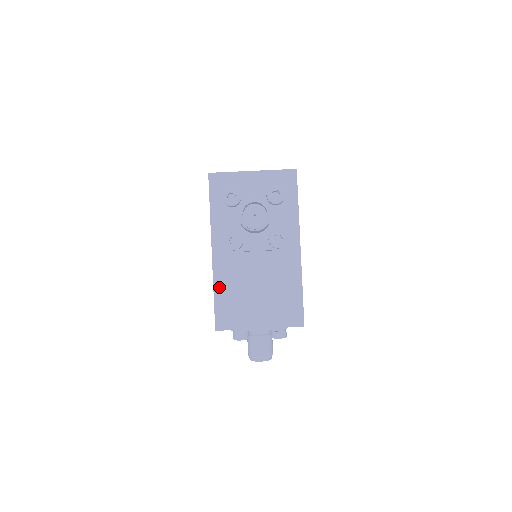
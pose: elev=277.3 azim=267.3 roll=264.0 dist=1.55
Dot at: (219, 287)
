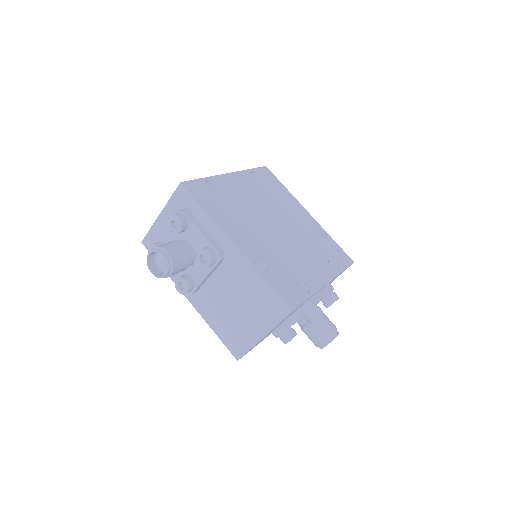
Dot at: (213, 324)
